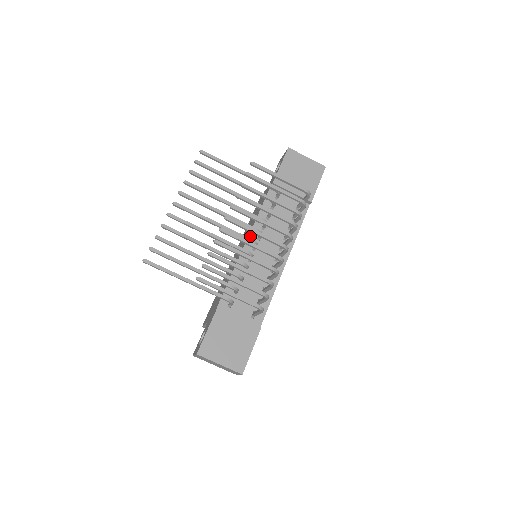
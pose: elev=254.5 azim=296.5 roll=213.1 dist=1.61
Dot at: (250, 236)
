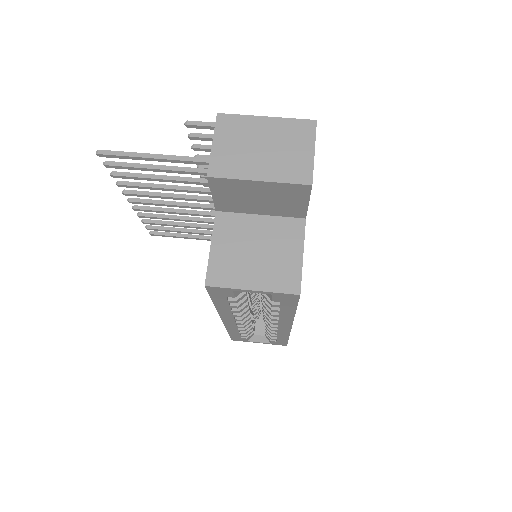
Dot at: occluded
